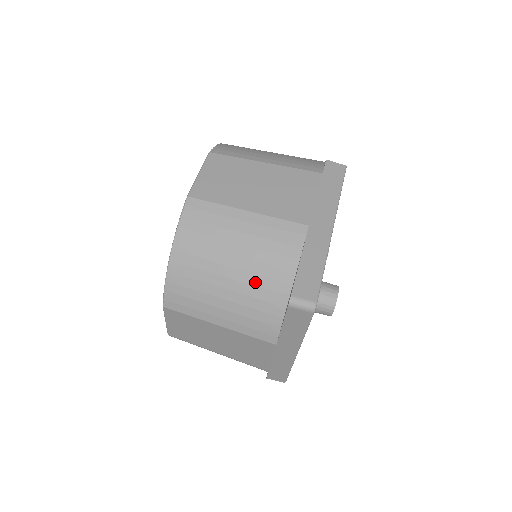
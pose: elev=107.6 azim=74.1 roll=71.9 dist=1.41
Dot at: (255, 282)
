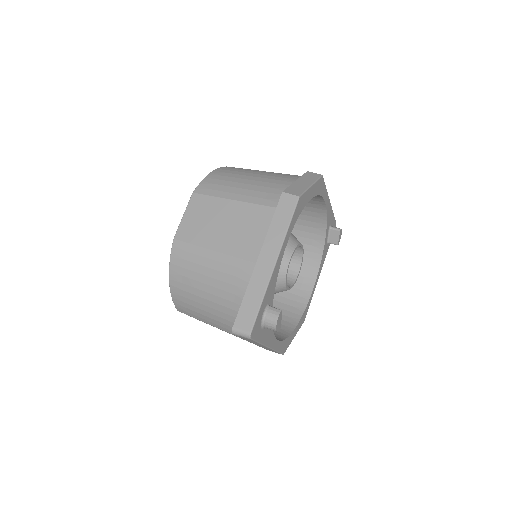
Dot at: (224, 304)
